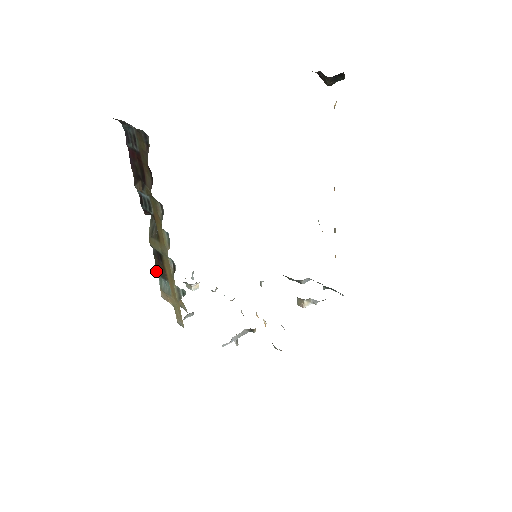
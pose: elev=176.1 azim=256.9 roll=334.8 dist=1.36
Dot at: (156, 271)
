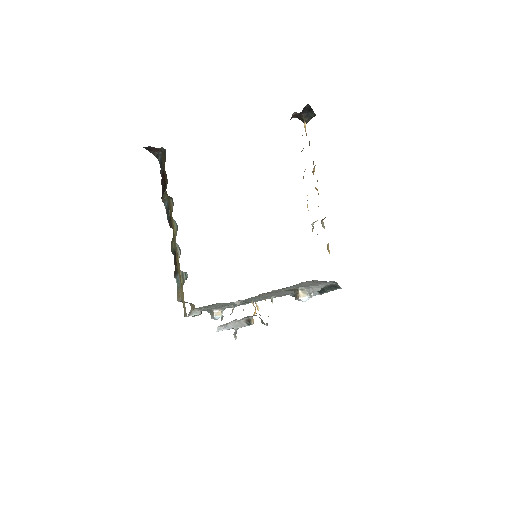
Dot at: (174, 274)
